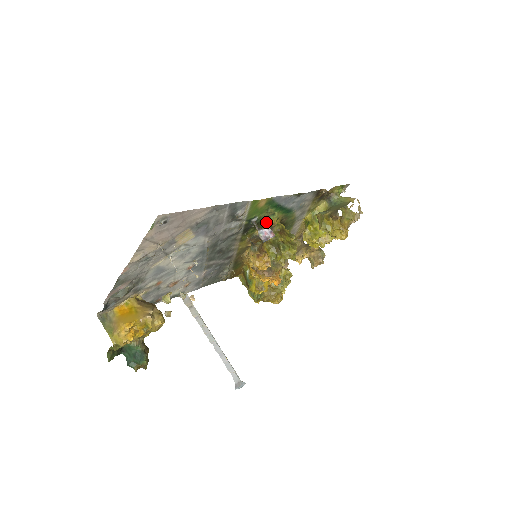
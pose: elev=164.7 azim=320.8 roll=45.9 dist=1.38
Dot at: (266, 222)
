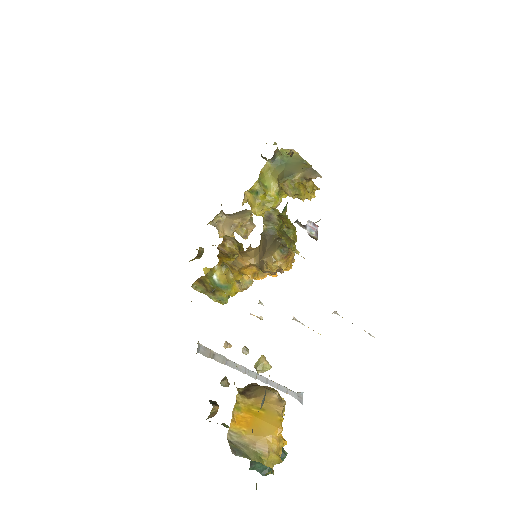
Dot at: (280, 213)
